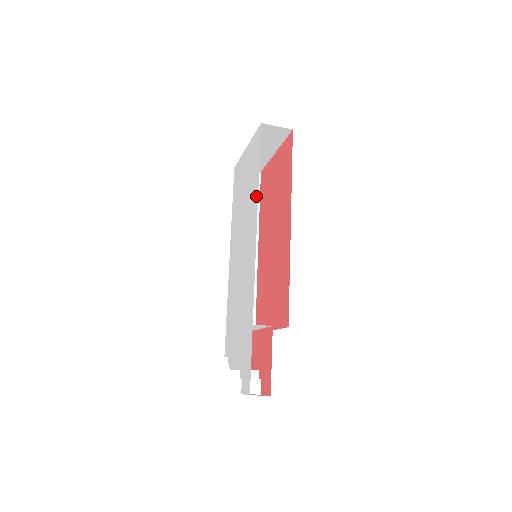
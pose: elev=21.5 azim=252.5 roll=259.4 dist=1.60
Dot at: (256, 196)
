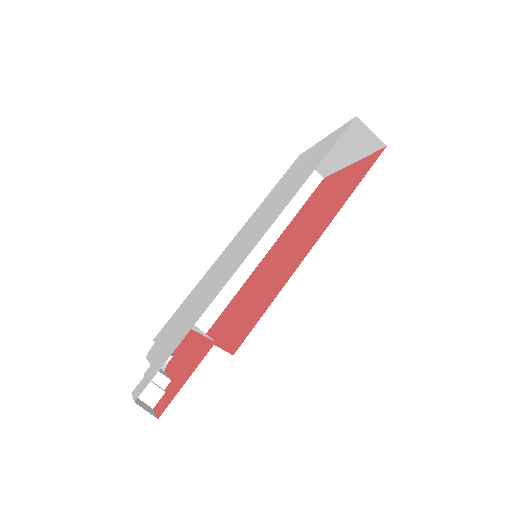
Dot at: (297, 189)
